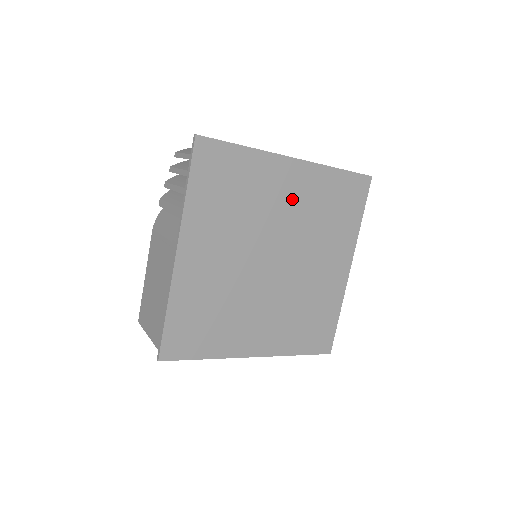
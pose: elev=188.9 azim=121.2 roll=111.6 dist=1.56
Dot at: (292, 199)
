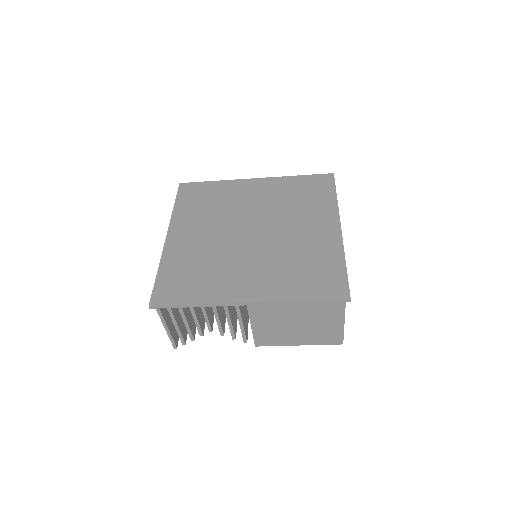
Dot at: (259, 197)
